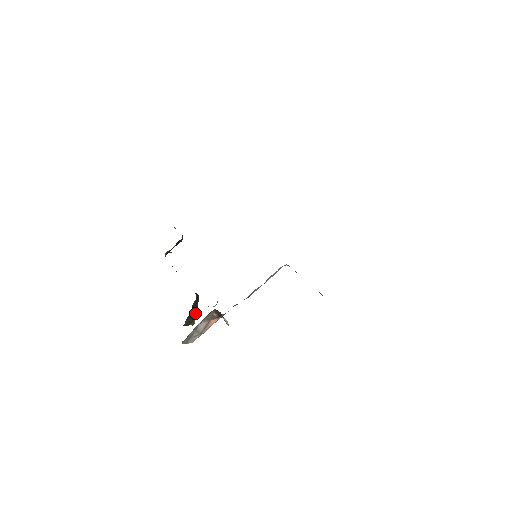
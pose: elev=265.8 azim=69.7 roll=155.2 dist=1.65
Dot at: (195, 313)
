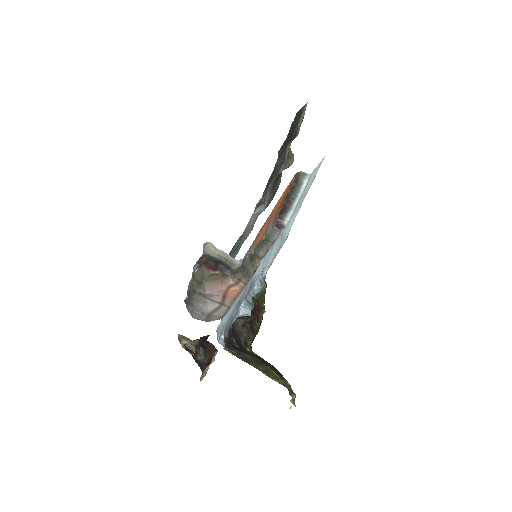
Dot at: (267, 366)
